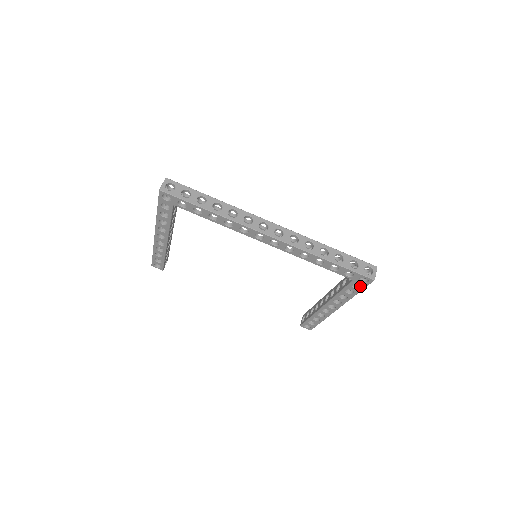
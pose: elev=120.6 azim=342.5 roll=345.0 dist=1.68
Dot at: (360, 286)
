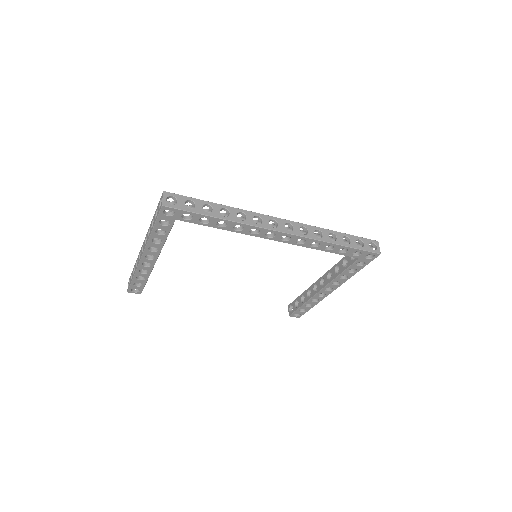
Dot at: (363, 263)
